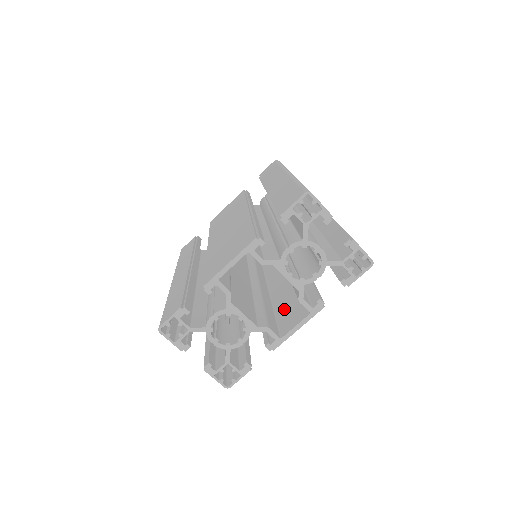
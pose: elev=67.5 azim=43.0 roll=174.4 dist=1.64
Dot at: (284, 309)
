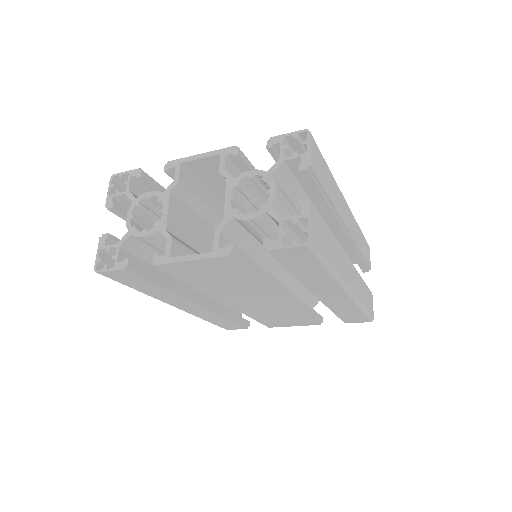
Dot at: occluded
